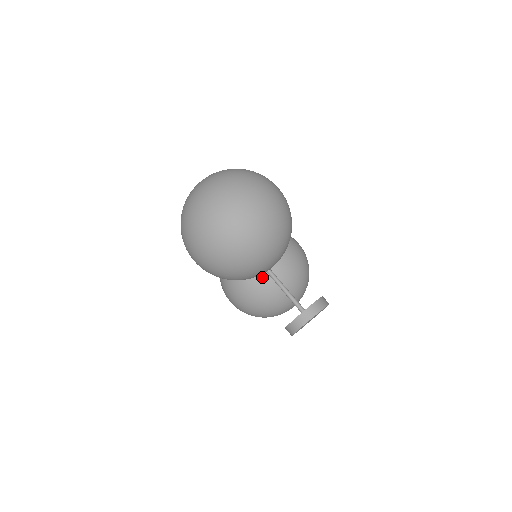
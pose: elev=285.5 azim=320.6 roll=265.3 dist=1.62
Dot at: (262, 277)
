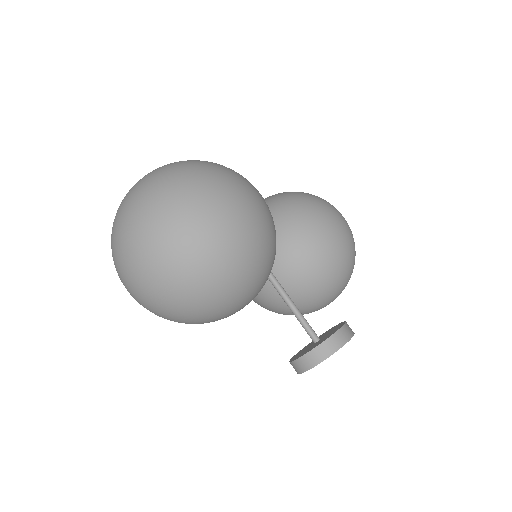
Dot at: (266, 284)
